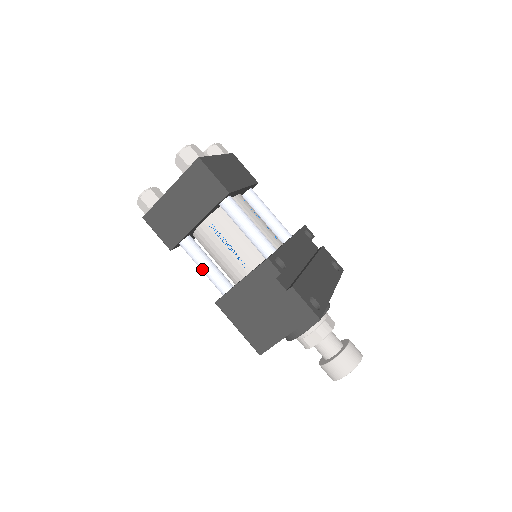
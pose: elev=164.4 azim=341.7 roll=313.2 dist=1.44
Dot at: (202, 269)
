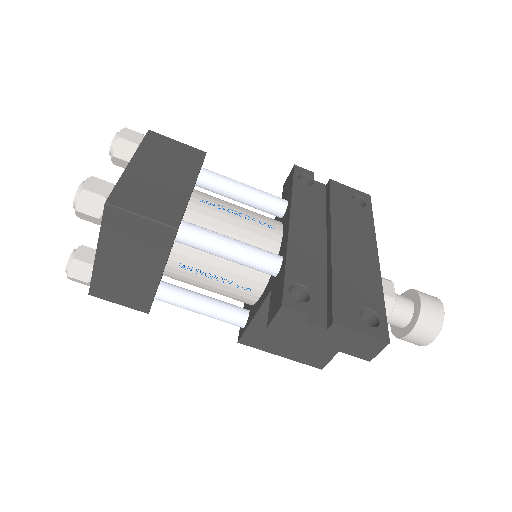
Dot at: occluded
